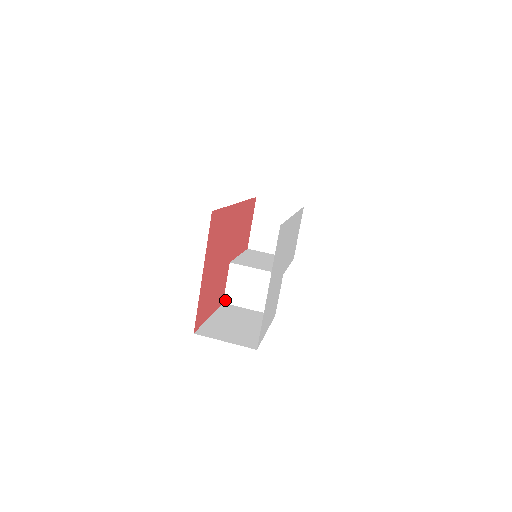
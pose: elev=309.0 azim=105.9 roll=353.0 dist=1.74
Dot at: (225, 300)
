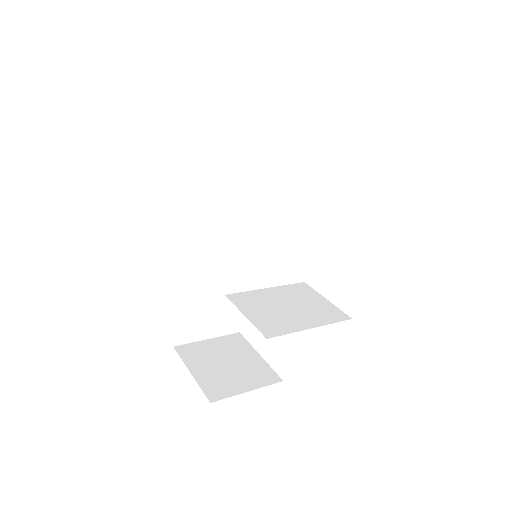
Dot at: (265, 334)
